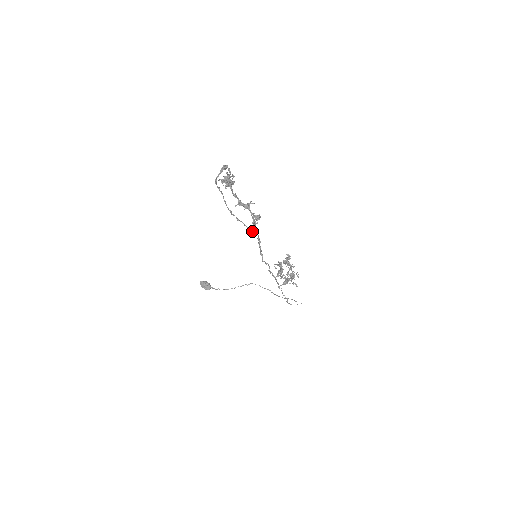
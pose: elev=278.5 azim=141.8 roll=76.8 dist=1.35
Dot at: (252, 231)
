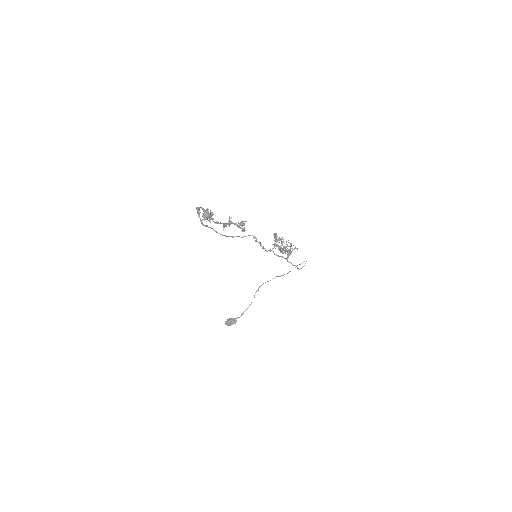
Dot at: occluded
